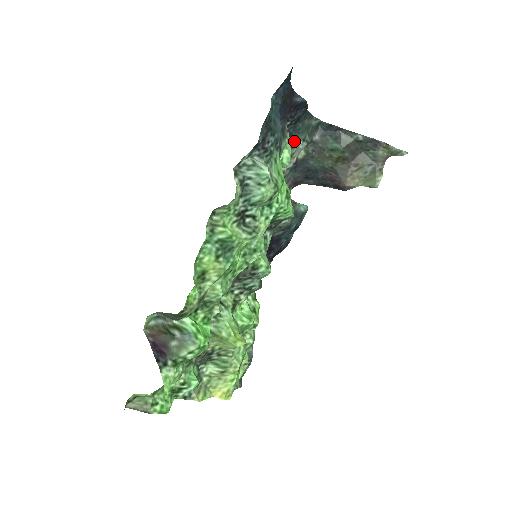
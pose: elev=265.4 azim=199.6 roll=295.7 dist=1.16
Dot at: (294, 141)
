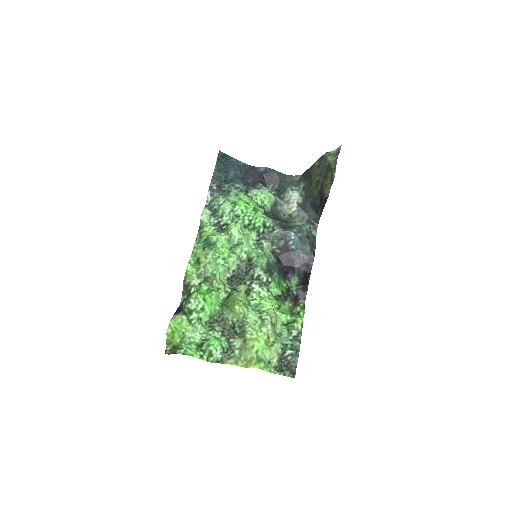
Dot at: (283, 193)
